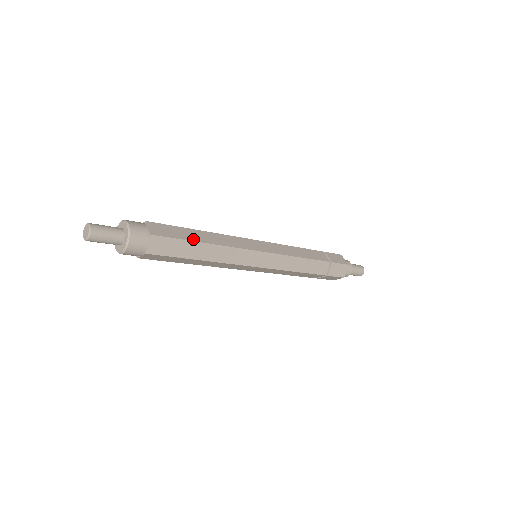
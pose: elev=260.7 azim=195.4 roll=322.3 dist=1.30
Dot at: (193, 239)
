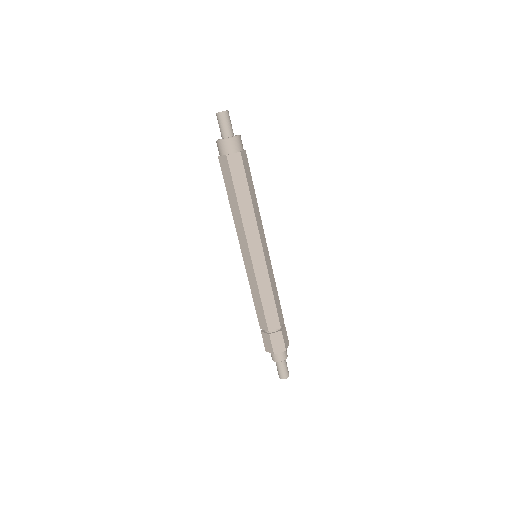
Dot at: (250, 188)
